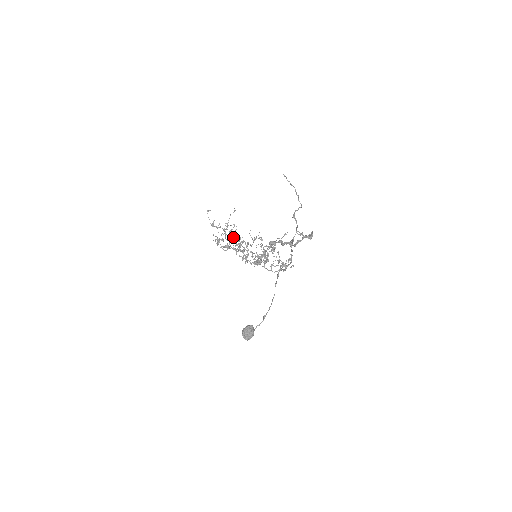
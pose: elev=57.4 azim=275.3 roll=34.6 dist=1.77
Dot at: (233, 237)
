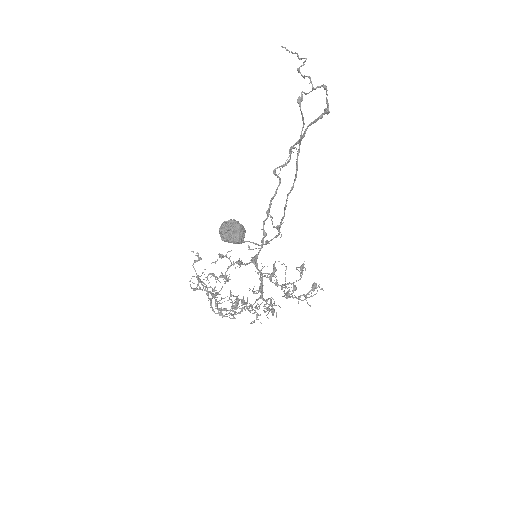
Dot at: occluded
